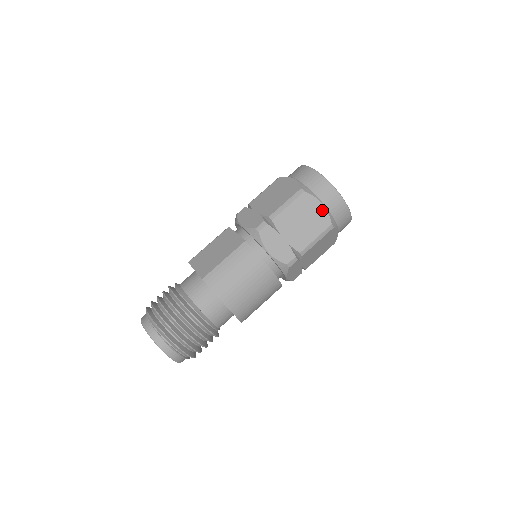
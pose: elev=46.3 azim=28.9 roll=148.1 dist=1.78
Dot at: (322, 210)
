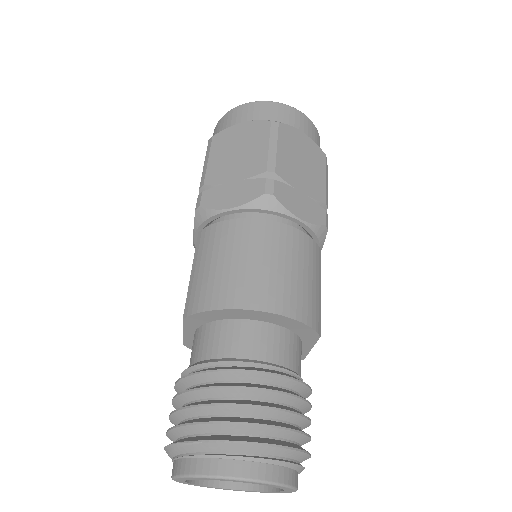
Dot at: (247, 126)
